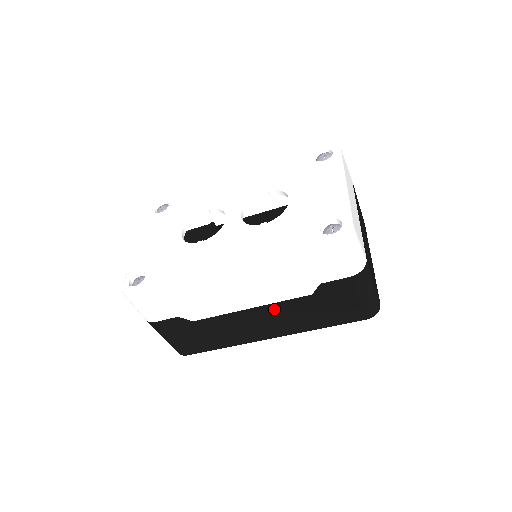
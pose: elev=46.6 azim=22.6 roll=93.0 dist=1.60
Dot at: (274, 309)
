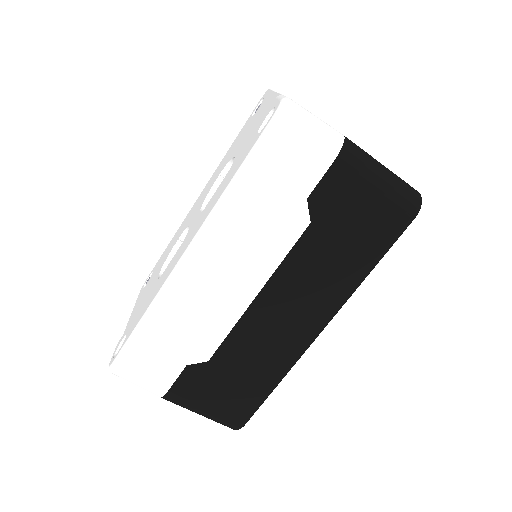
Dot at: (285, 279)
